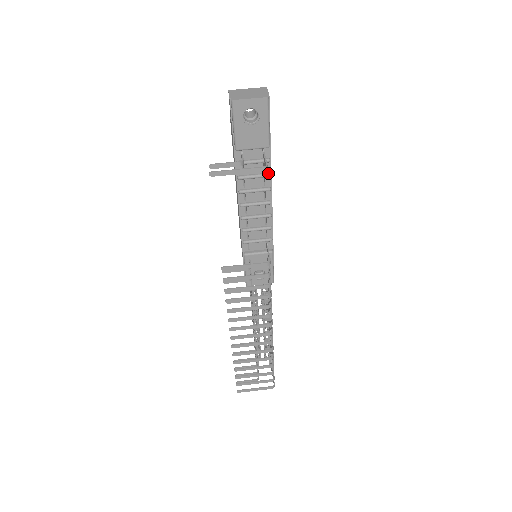
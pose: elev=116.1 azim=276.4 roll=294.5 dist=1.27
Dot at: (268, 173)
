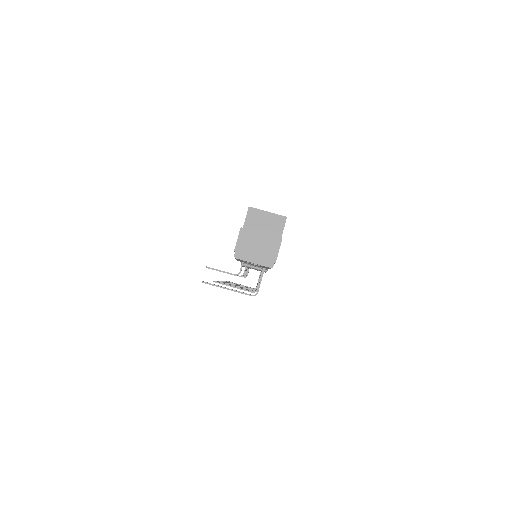
Dot at: occluded
